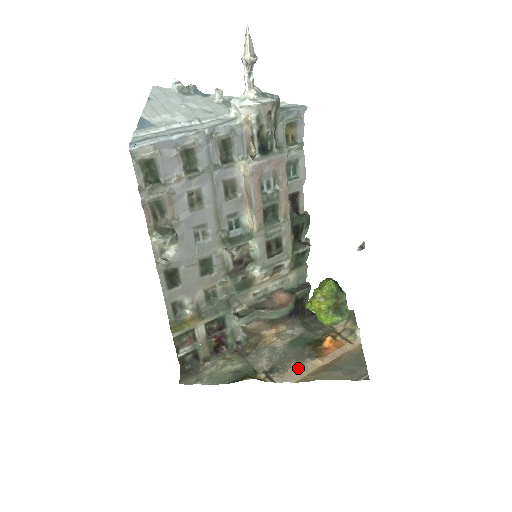
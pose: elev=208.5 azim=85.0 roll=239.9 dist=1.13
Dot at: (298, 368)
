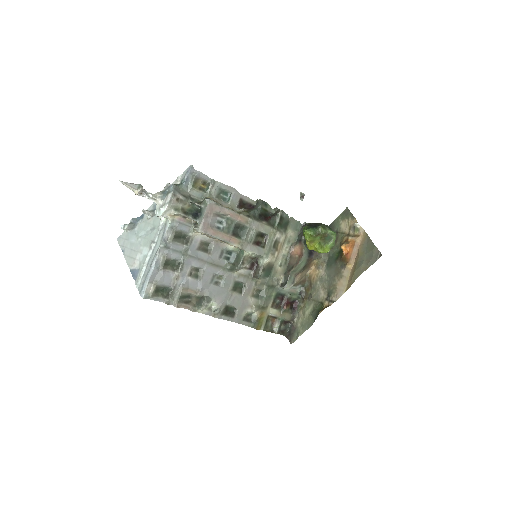
Dot at: (341, 281)
